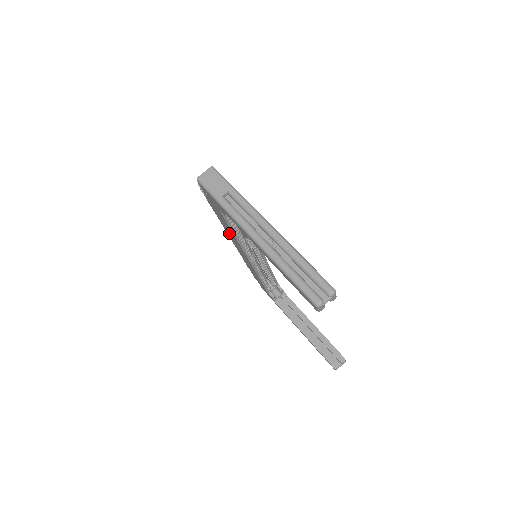
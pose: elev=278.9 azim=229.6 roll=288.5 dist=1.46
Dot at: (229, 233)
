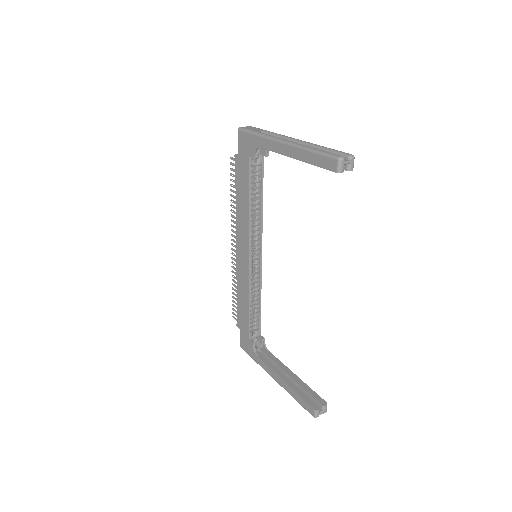
Dot at: (240, 217)
